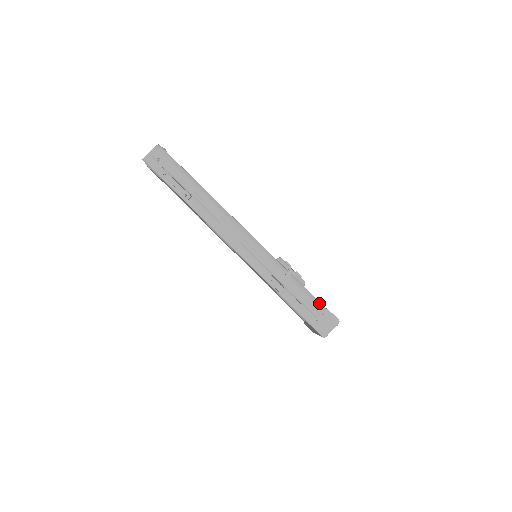
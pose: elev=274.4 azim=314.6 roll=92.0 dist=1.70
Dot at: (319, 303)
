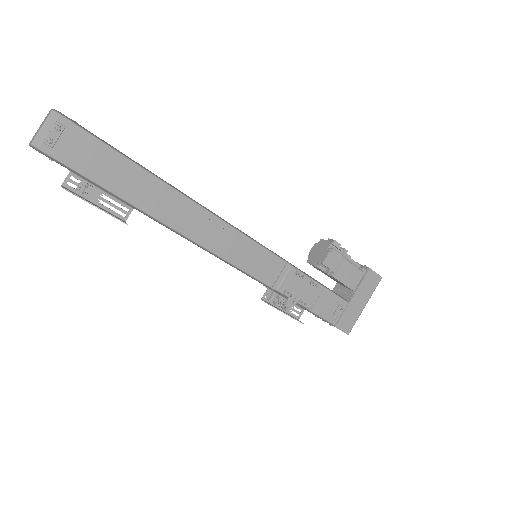
Dot at: (326, 321)
